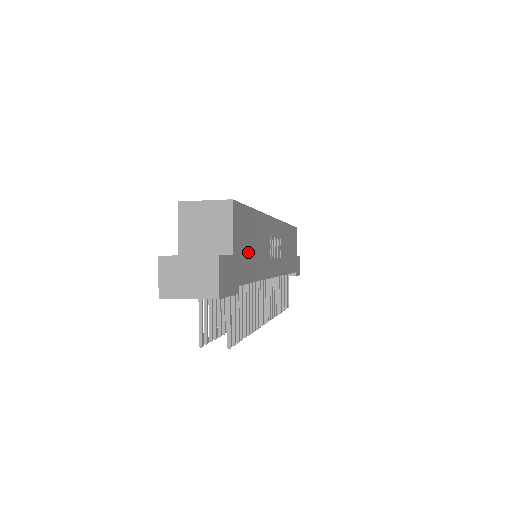
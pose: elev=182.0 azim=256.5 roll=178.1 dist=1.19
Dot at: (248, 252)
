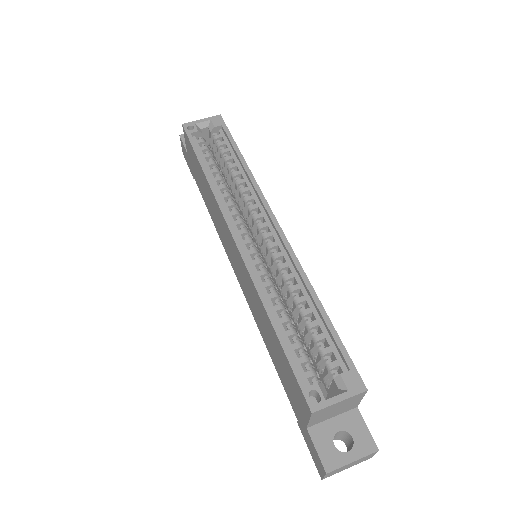
Dot at: occluded
